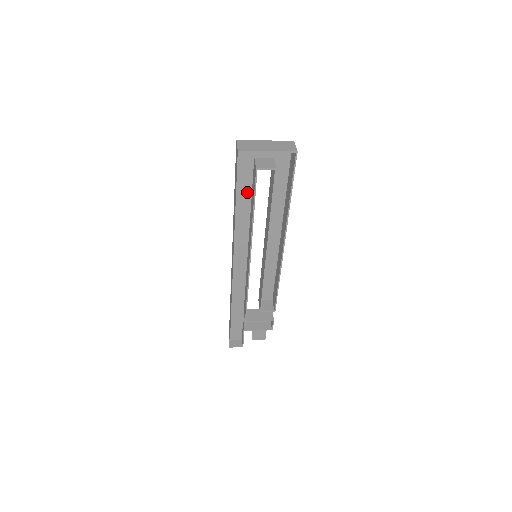
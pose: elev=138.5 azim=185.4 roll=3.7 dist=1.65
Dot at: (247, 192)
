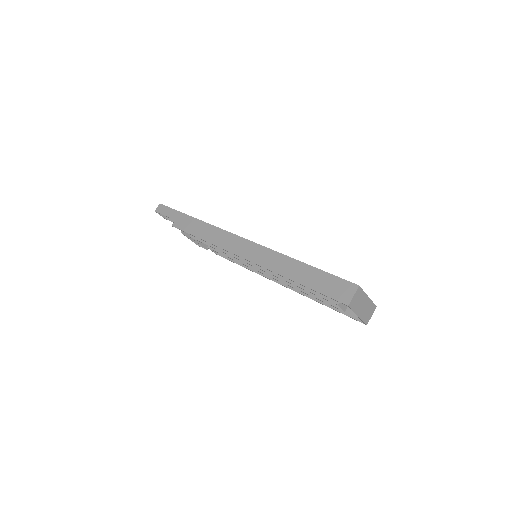
Dot at: occluded
